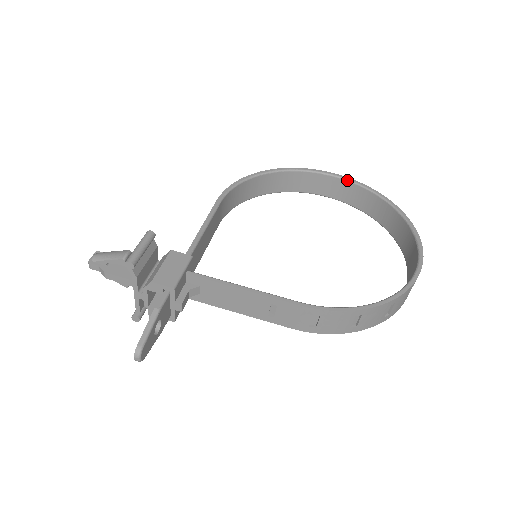
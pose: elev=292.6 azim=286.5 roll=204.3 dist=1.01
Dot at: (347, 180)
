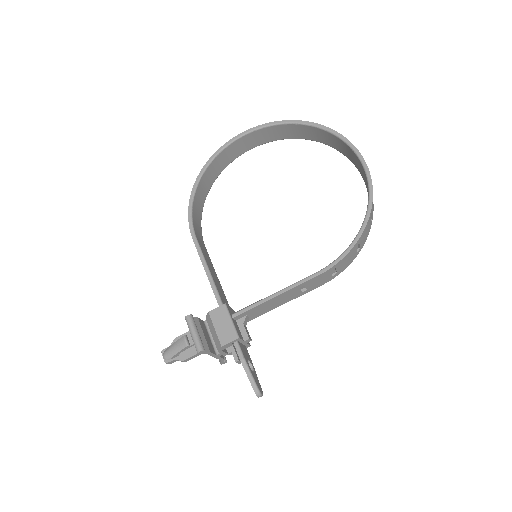
Dot at: (258, 129)
